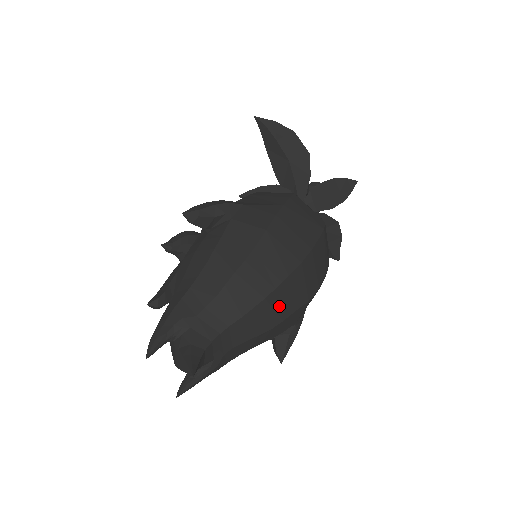
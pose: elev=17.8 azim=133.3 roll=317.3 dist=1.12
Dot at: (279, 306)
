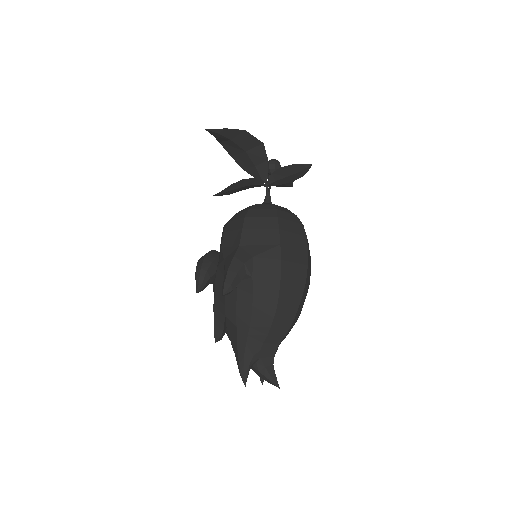
Dot at: (299, 311)
